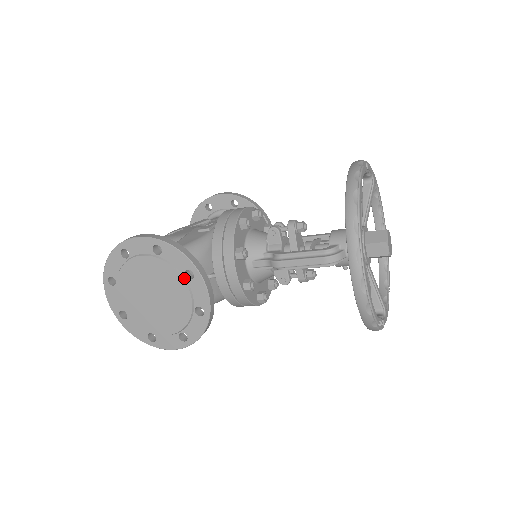
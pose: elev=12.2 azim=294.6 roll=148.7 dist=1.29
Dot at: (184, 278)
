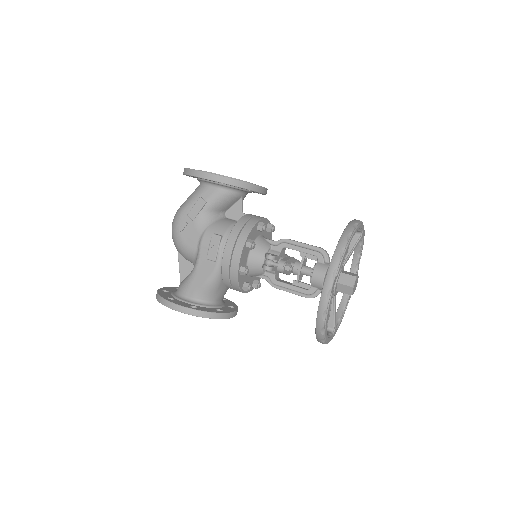
Dot at: occluded
